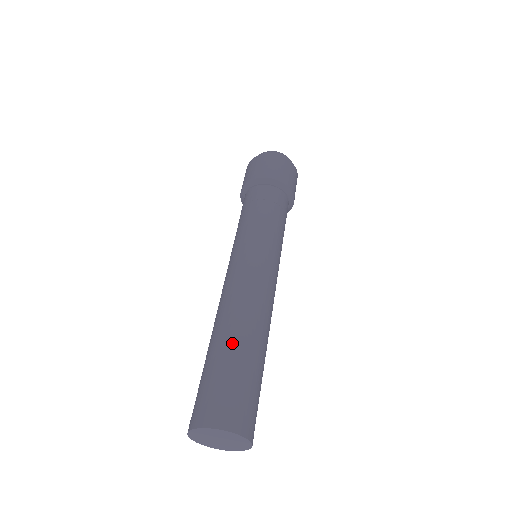
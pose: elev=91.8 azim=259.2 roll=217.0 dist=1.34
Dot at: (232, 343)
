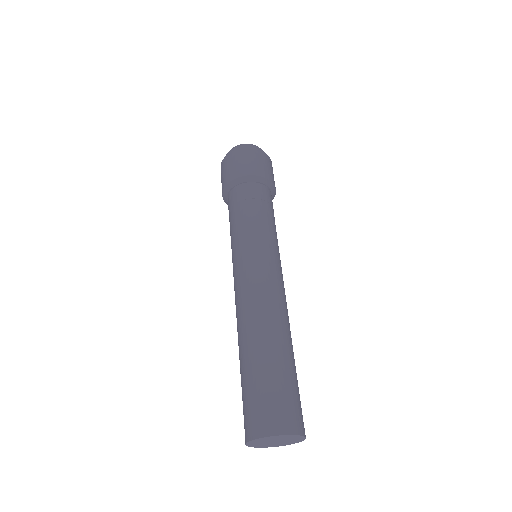
Dot at: (255, 353)
